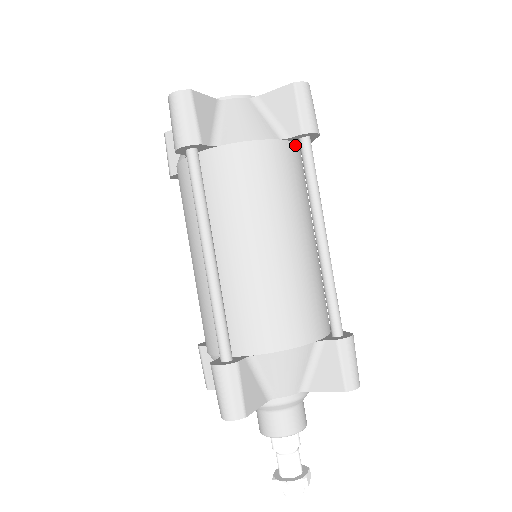
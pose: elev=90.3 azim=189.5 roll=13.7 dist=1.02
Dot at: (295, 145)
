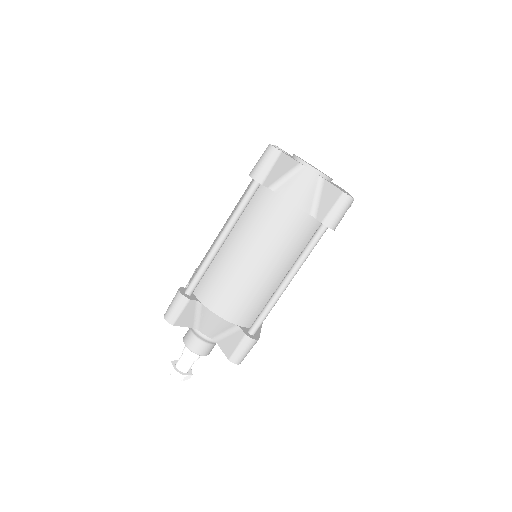
Dot at: (320, 222)
